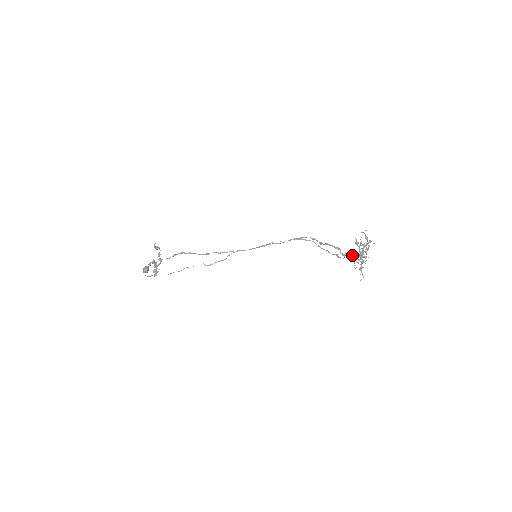
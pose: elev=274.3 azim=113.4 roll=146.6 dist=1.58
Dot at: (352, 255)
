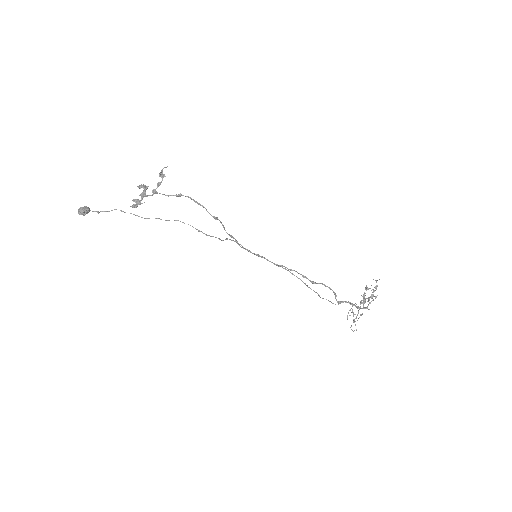
Dot at: (351, 303)
